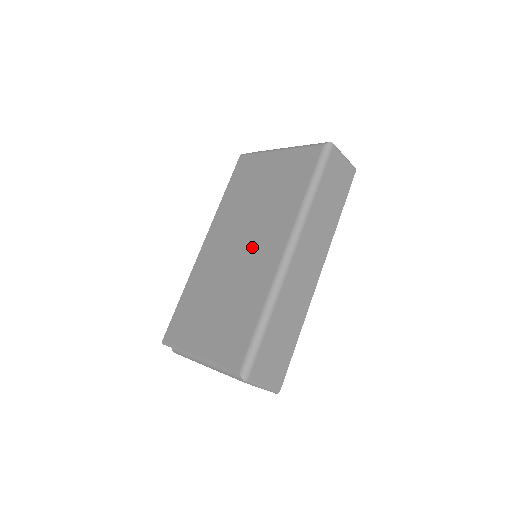
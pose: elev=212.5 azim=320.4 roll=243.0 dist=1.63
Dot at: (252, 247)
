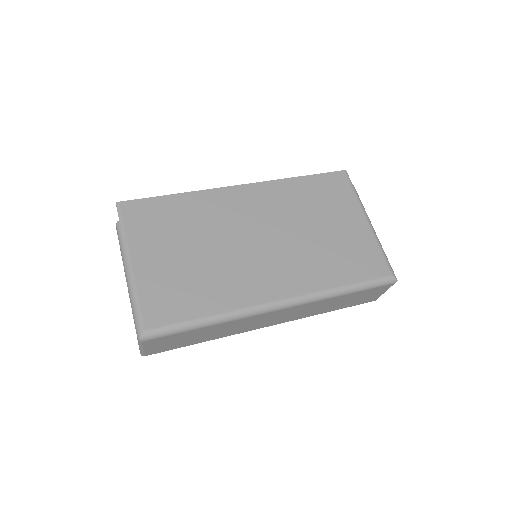
Dot at: (265, 256)
